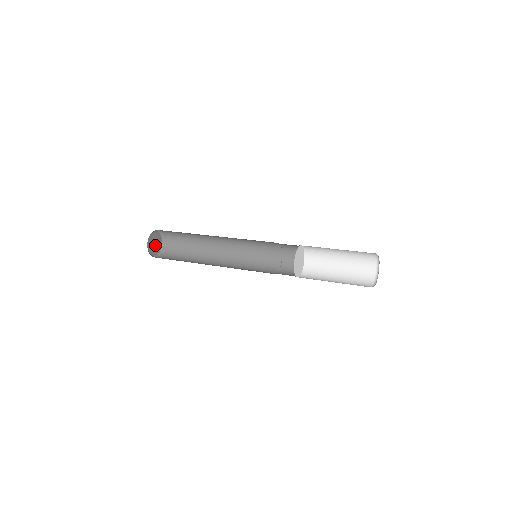
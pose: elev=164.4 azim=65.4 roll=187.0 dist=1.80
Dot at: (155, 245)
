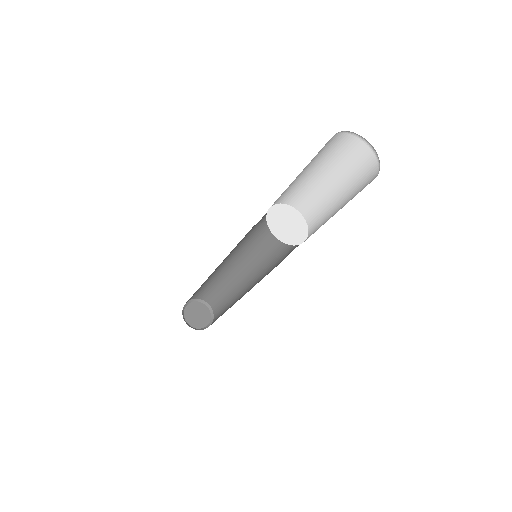
Dot at: (197, 317)
